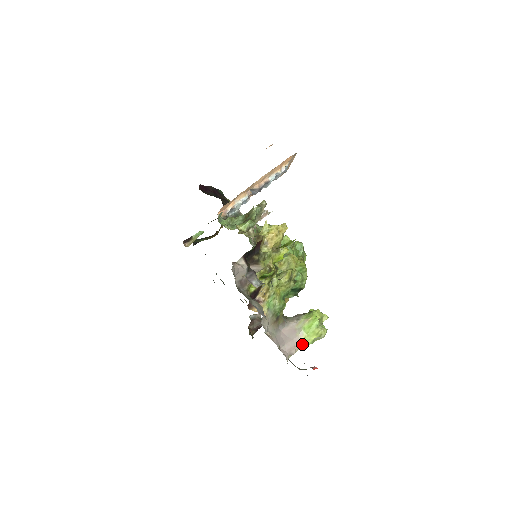
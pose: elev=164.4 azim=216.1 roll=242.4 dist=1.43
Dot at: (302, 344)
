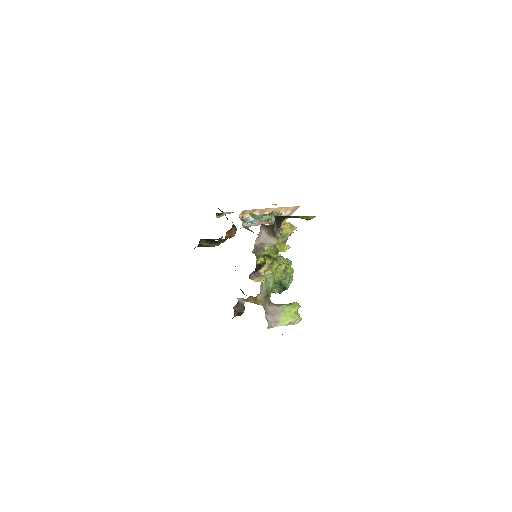
Dot at: (280, 323)
